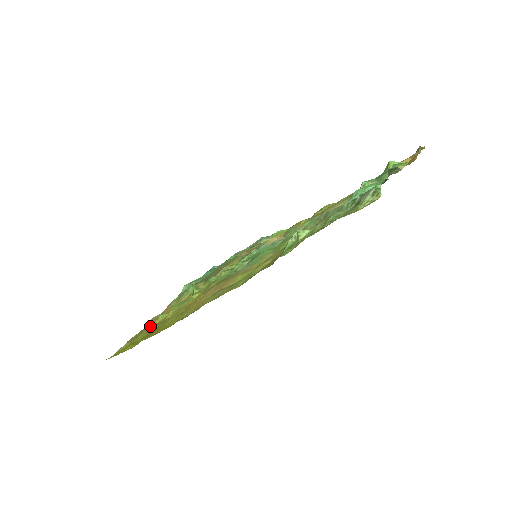
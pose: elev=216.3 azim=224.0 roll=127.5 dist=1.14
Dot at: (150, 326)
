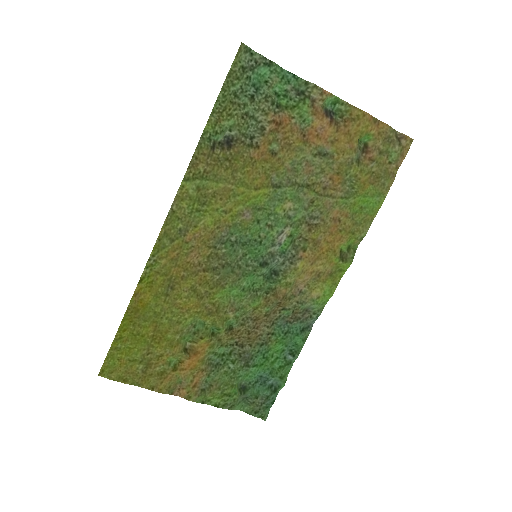
Dot at: (157, 360)
